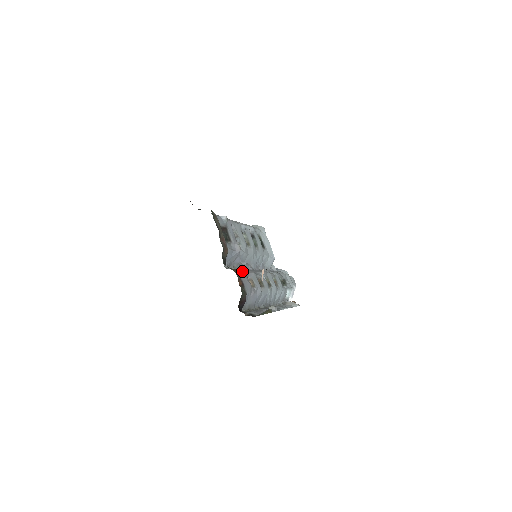
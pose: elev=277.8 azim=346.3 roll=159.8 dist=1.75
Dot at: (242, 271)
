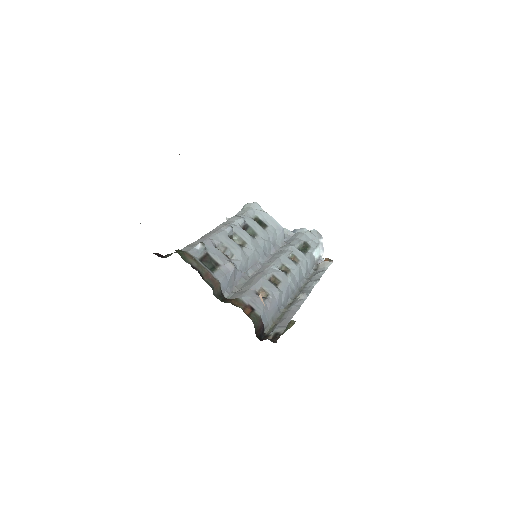
Dot at: (247, 289)
